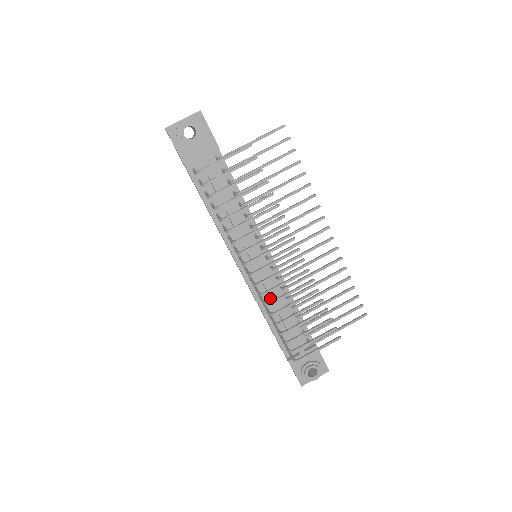
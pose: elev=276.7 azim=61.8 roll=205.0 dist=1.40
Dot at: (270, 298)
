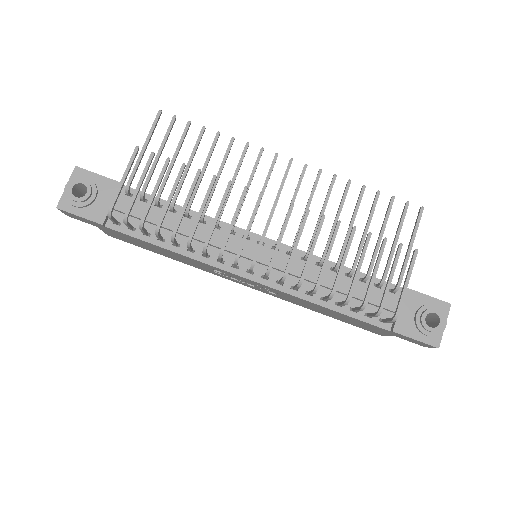
Dot at: (306, 281)
